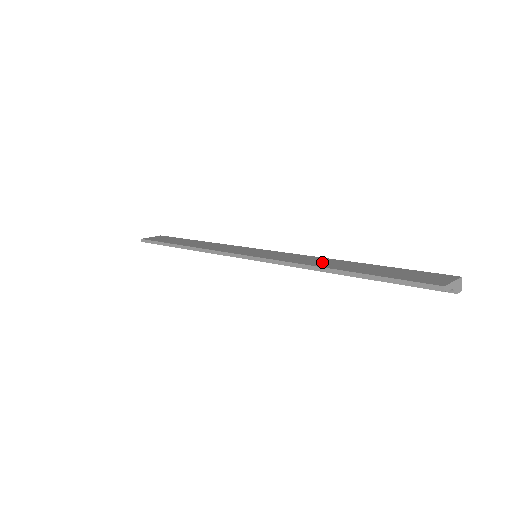
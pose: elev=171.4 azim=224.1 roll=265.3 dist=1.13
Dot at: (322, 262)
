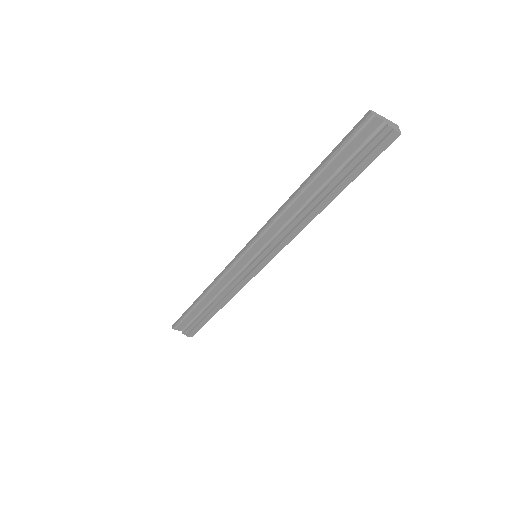
Dot at: (299, 204)
